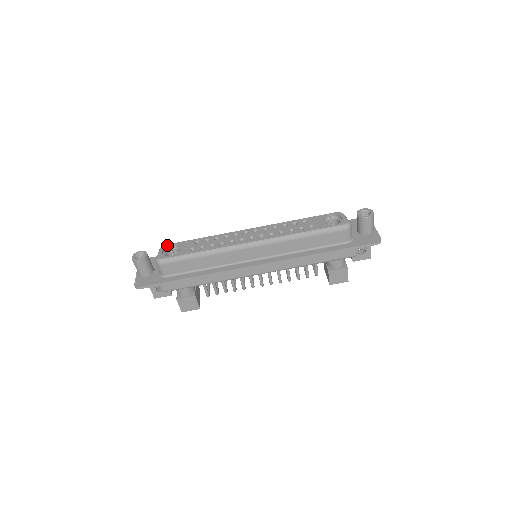
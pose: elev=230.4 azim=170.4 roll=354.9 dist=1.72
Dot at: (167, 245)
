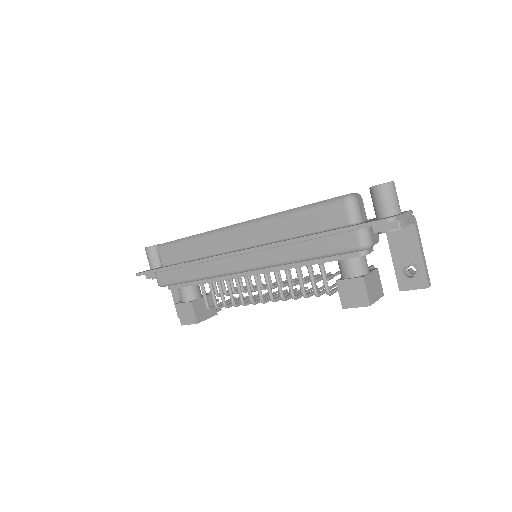
Dot at: occluded
